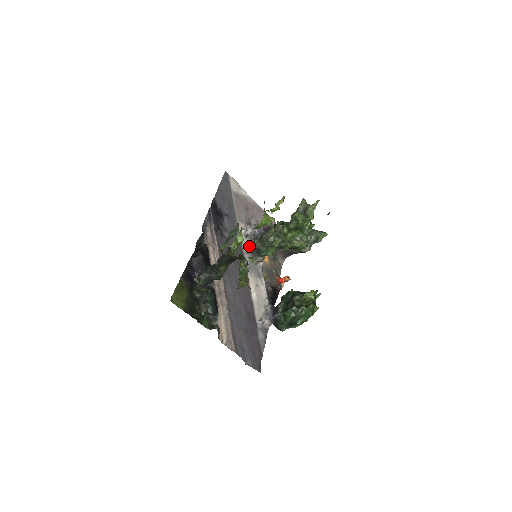
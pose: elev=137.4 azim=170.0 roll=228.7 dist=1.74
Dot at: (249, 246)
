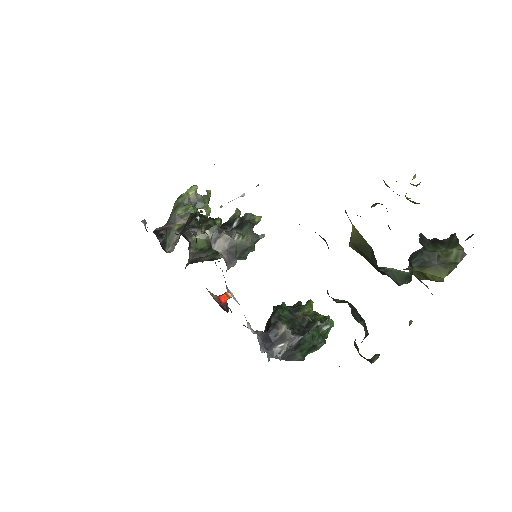
Dot at: (215, 243)
